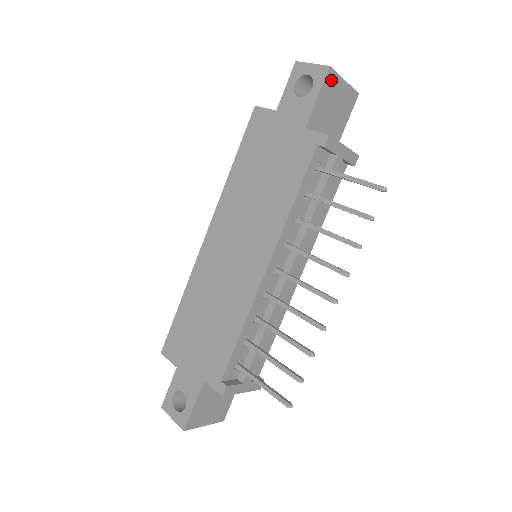
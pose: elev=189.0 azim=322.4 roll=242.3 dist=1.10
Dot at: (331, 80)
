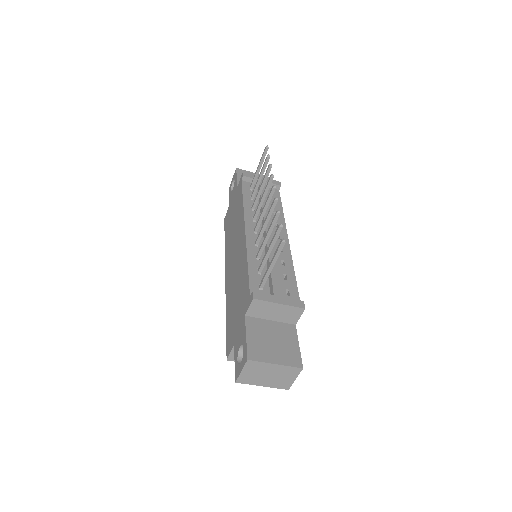
Dot at: (242, 172)
